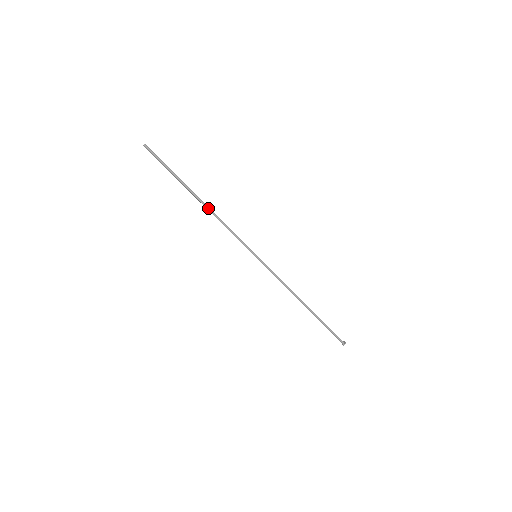
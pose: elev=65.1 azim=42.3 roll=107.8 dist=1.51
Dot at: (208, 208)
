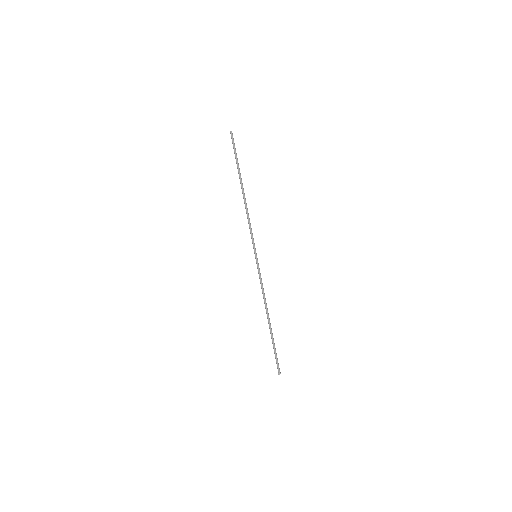
Dot at: (245, 199)
